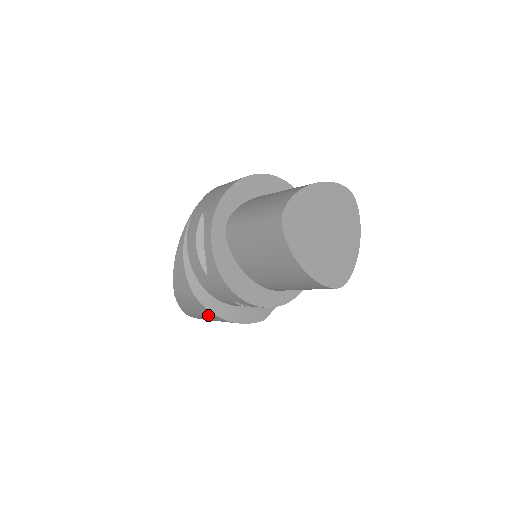
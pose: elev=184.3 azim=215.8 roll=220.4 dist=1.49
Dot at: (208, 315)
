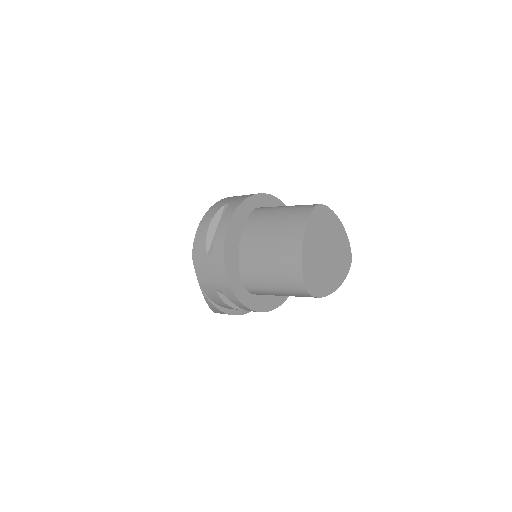
Dot at: occluded
